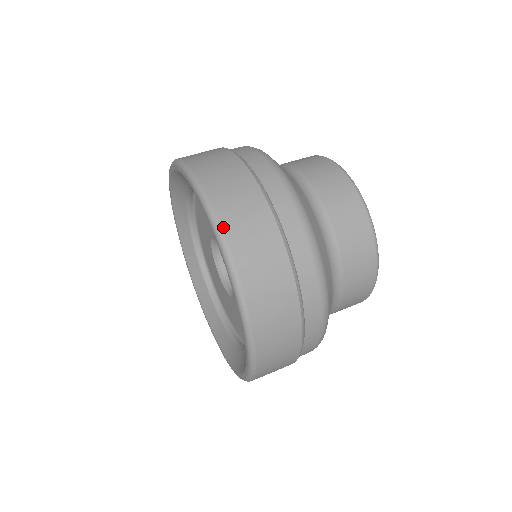
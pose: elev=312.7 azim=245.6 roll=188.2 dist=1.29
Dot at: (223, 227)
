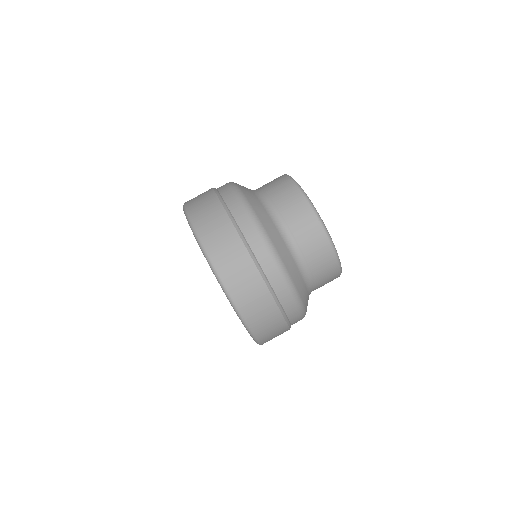
Dot at: (258, 337)
